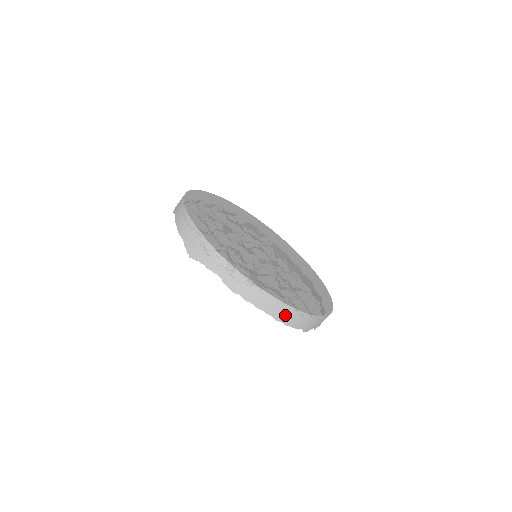
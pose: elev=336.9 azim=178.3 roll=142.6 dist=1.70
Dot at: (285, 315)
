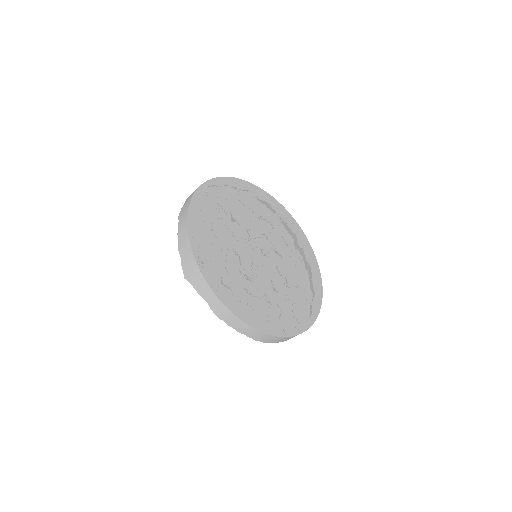
Dot at: (264, 338)
